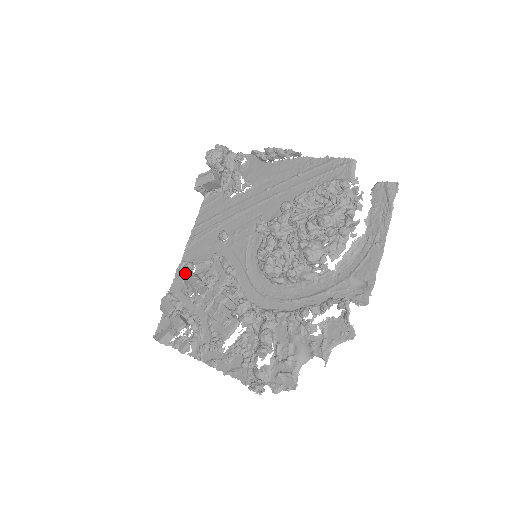
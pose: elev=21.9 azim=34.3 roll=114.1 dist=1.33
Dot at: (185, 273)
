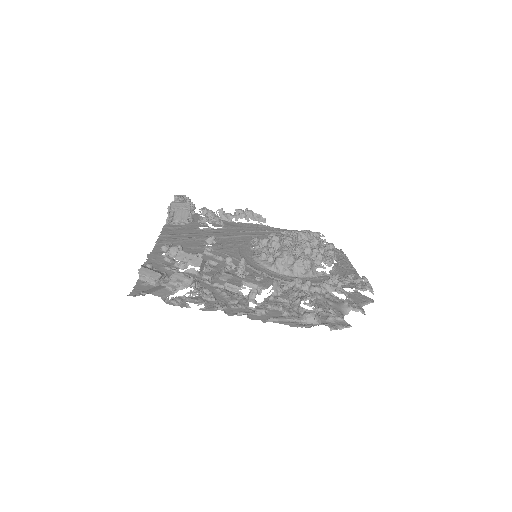
Dot at: (168, 255)
